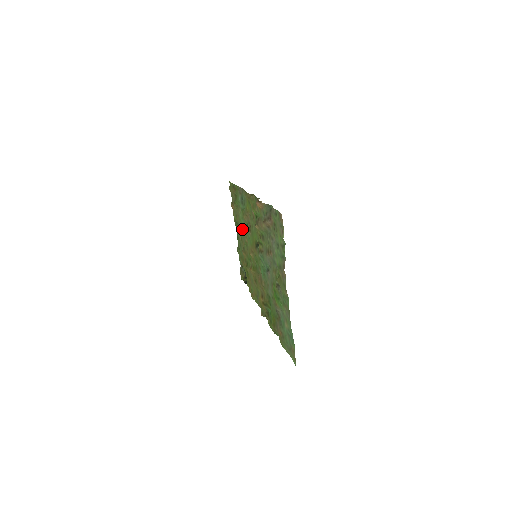
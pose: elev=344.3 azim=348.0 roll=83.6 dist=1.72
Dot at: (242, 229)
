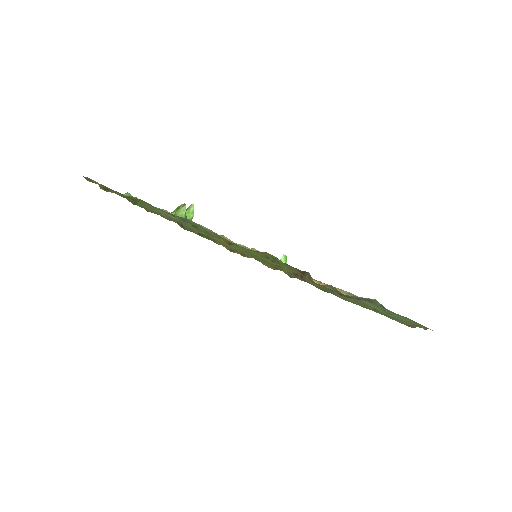
Dot at: occluded
